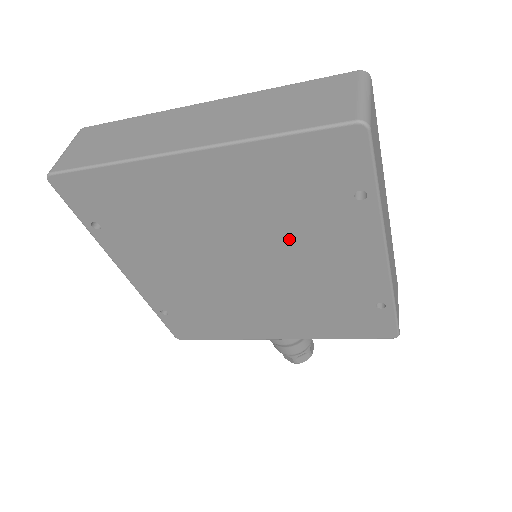
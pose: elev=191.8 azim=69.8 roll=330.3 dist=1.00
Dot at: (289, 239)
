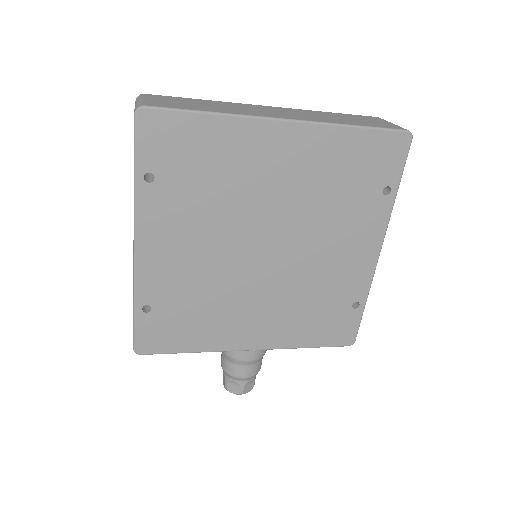
Dot at: (321, 224)
